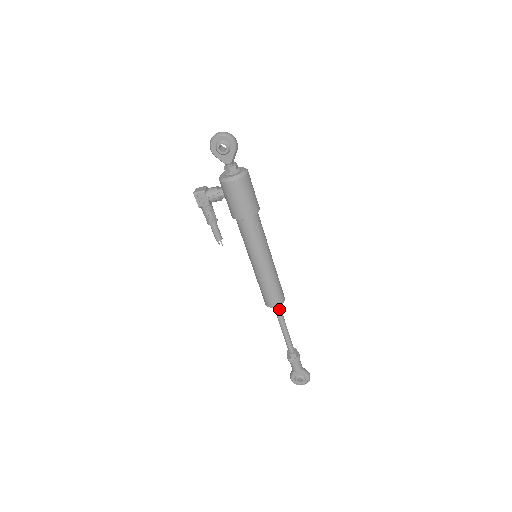
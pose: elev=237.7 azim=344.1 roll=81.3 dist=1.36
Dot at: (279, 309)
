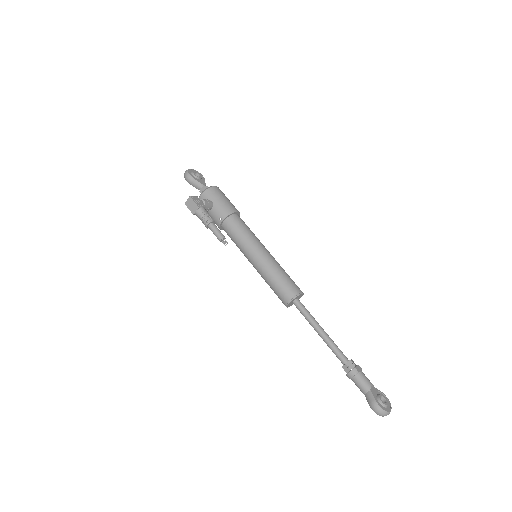
Dot at: (304, 306)
